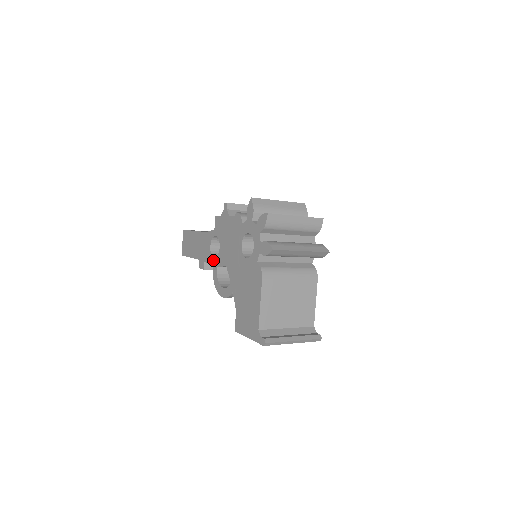
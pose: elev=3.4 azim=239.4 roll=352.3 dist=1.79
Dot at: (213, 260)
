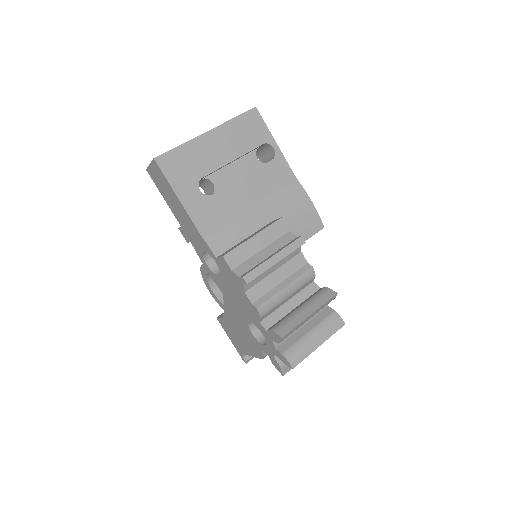
Dot at: (205, 264)
